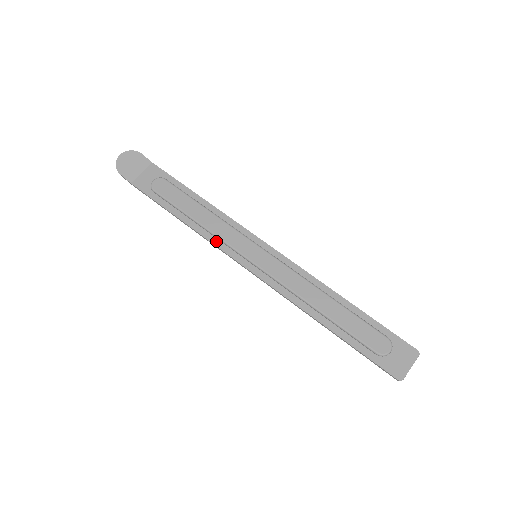
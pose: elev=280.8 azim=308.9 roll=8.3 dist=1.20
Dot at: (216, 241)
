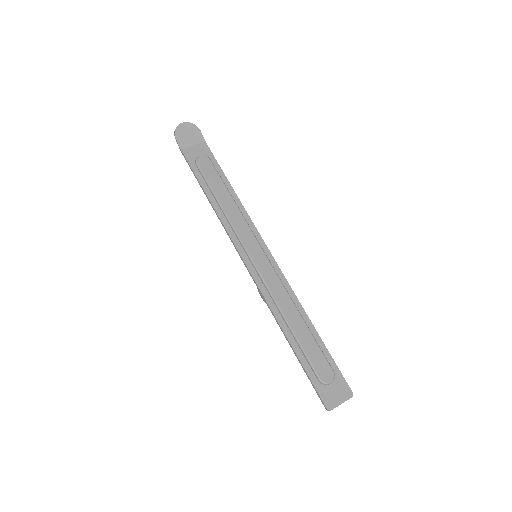
Dot at: (229, 228)
